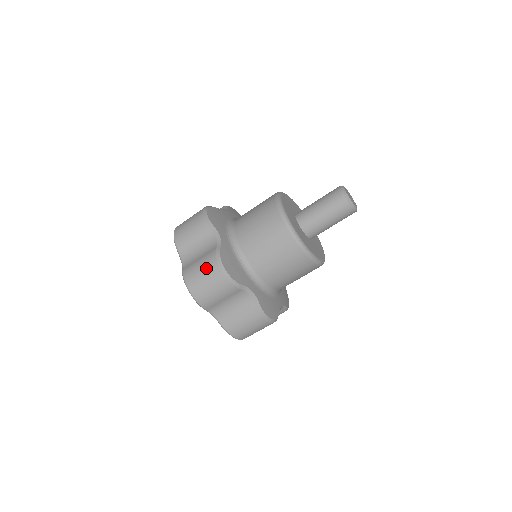
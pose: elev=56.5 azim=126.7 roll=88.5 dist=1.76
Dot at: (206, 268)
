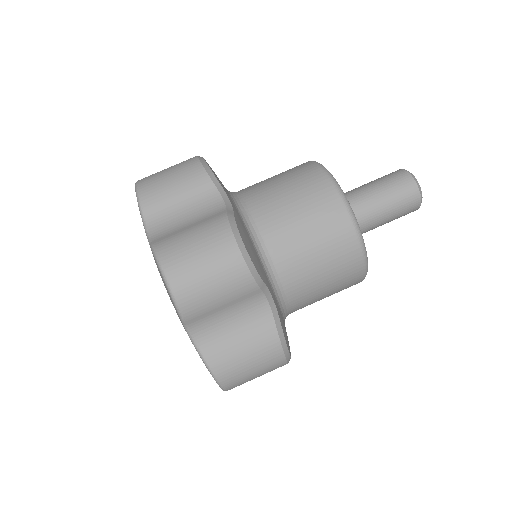
Dot at: occluded
